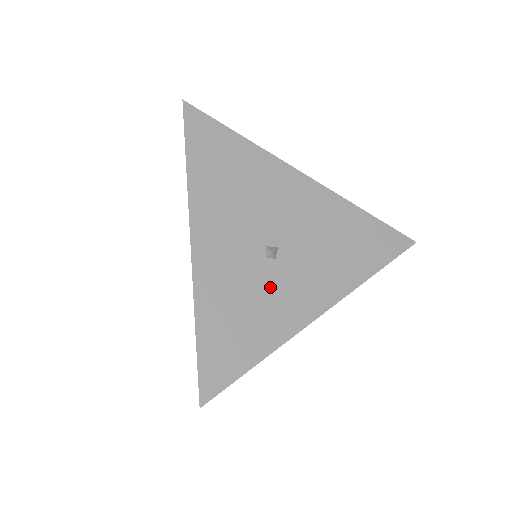
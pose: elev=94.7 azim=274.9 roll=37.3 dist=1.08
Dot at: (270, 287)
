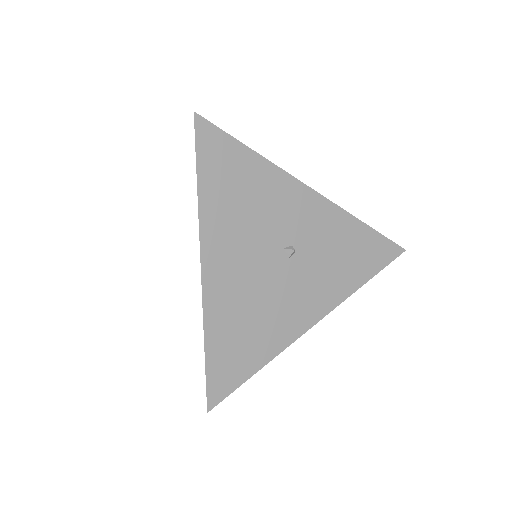
Dot at: occluded
